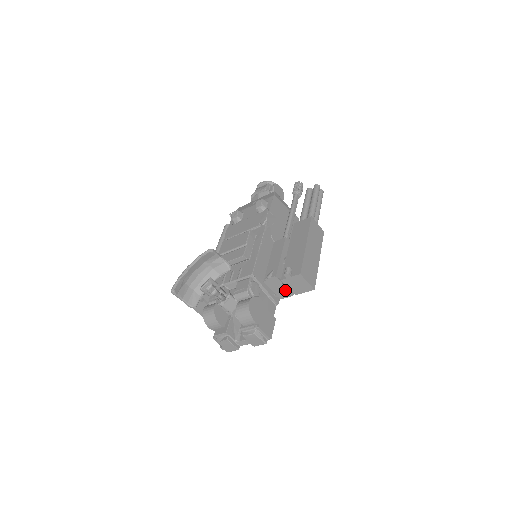
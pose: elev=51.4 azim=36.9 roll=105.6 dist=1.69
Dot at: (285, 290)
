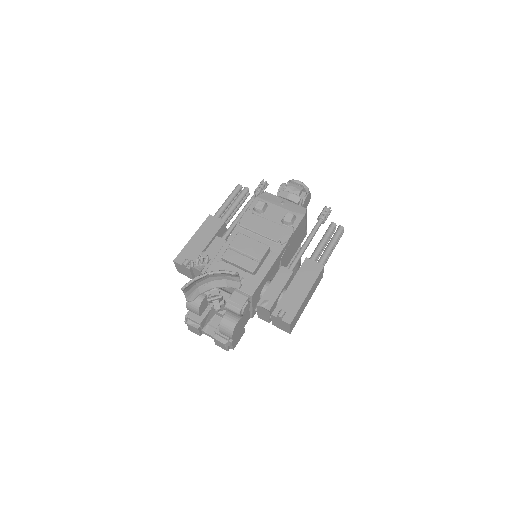
Dot at: (267, 318)
